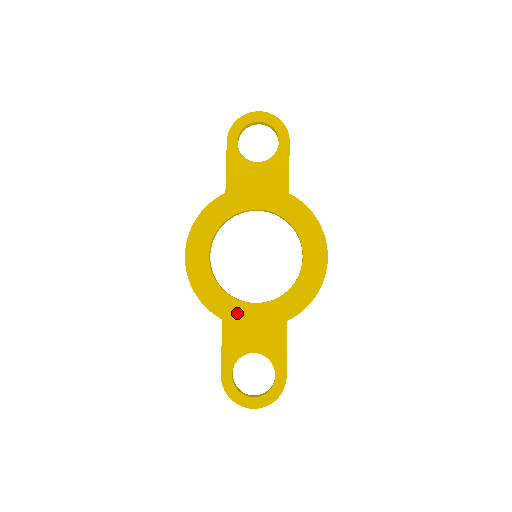
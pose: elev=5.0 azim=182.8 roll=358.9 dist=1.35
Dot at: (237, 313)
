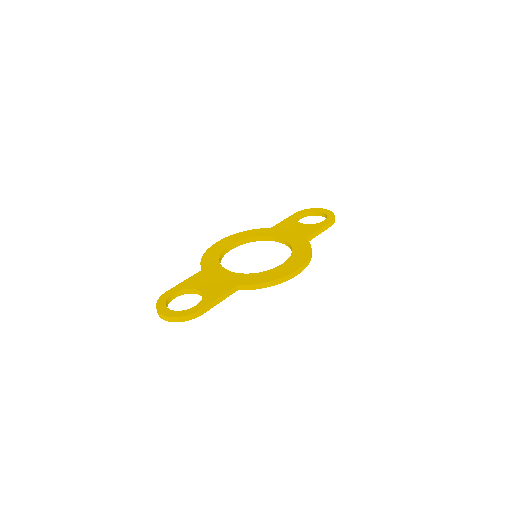
Dot at: (213, 271)
